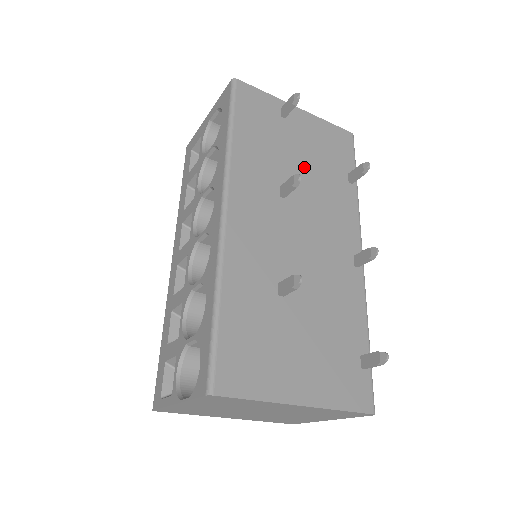
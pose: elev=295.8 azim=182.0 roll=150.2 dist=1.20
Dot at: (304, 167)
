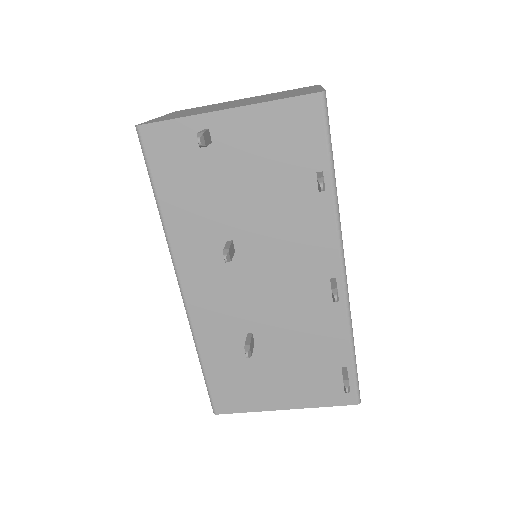
Dot at: (251, 199)
